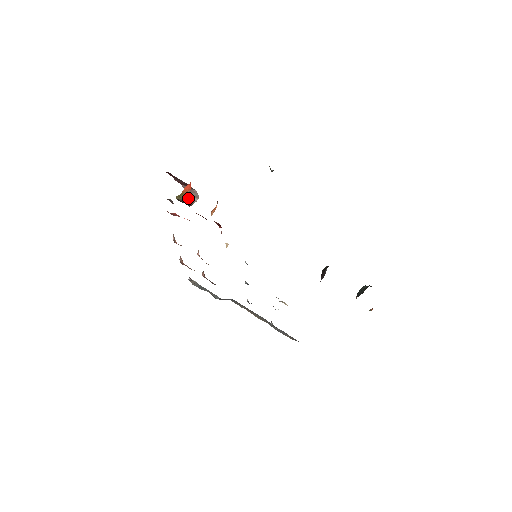
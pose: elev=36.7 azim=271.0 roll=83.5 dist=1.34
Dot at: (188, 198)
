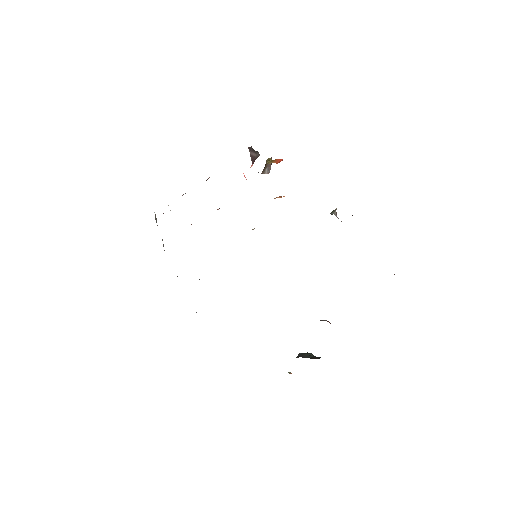
Dot at: (266, 166)
